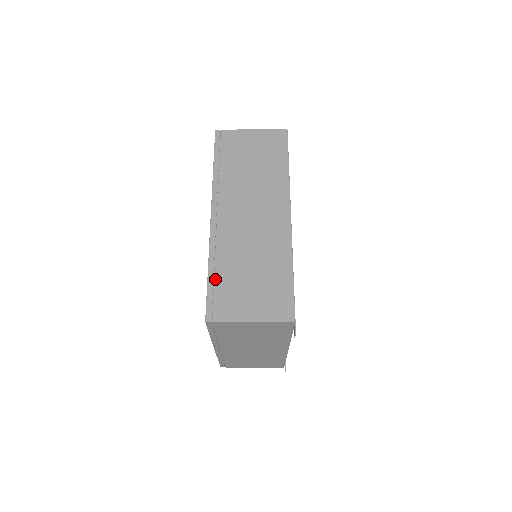
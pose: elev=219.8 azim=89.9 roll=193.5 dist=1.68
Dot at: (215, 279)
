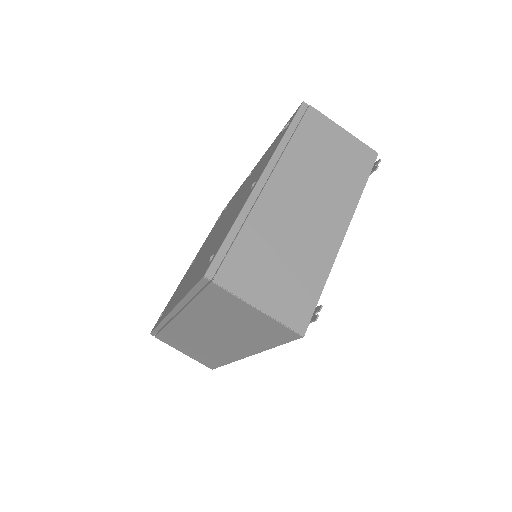
Dot at: occluded
